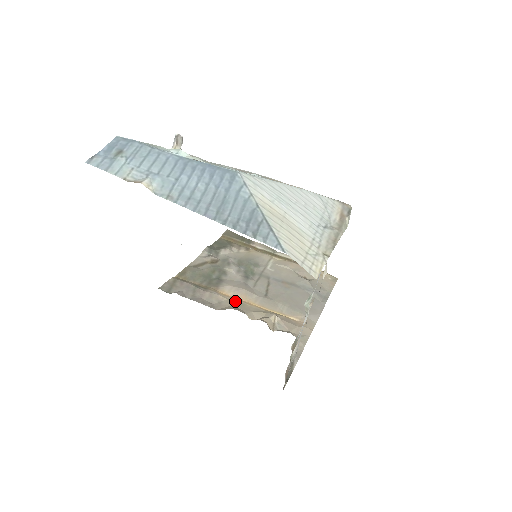
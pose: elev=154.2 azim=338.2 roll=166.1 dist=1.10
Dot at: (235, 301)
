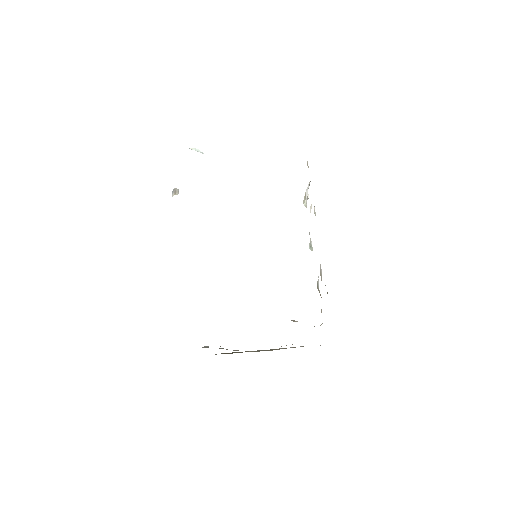
Dot at: occluded
